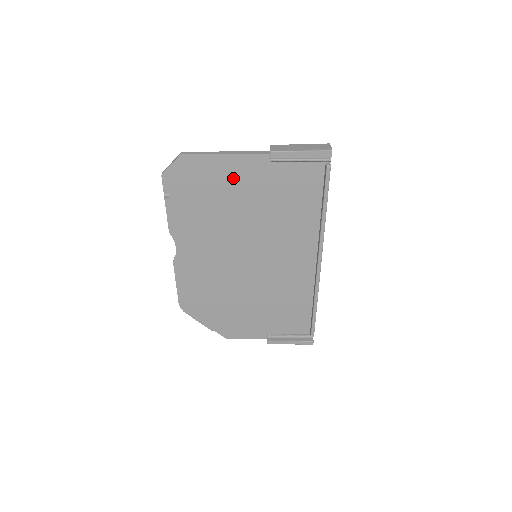
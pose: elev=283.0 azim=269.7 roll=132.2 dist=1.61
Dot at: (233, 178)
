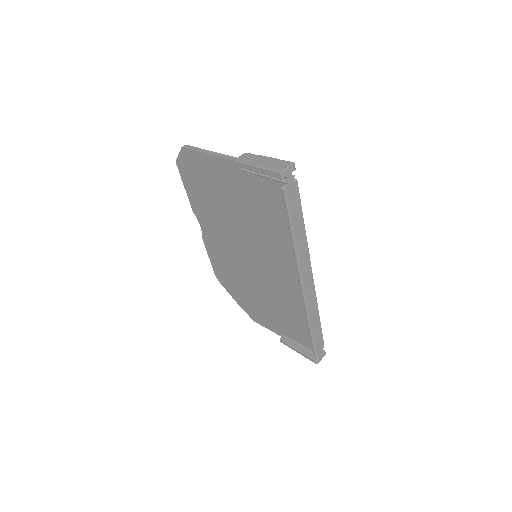
Dot at: (219, 178)
